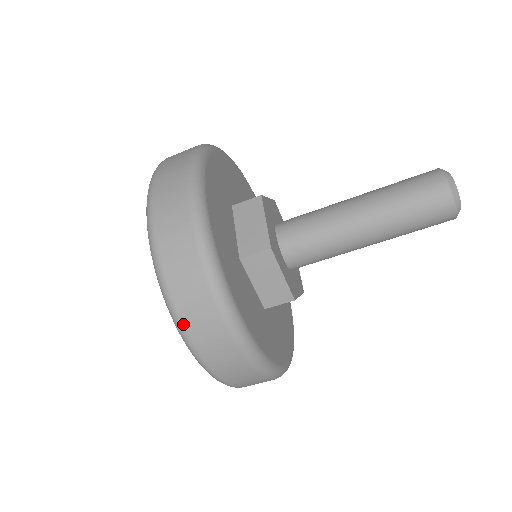
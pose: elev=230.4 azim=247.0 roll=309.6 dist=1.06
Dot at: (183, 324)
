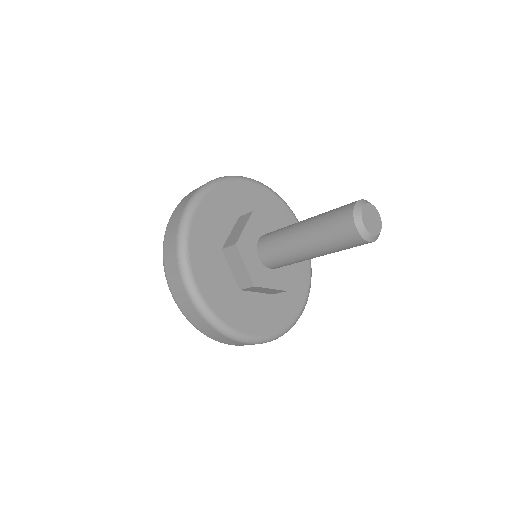
Dot at: (167, 277)
